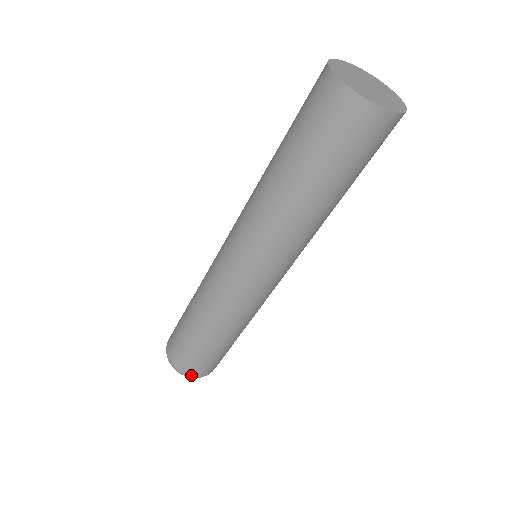
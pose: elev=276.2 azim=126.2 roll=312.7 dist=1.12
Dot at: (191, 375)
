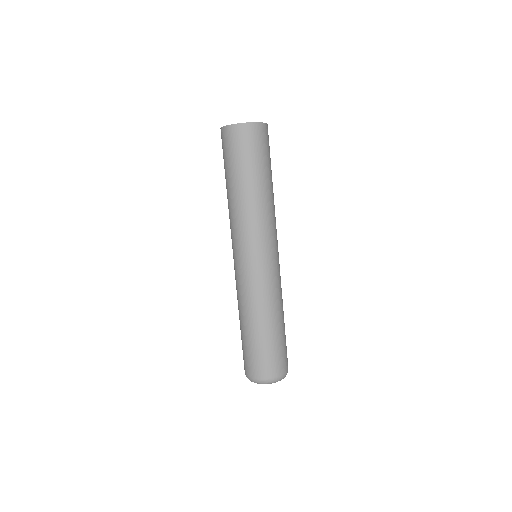
Dot at: (278, 375)
